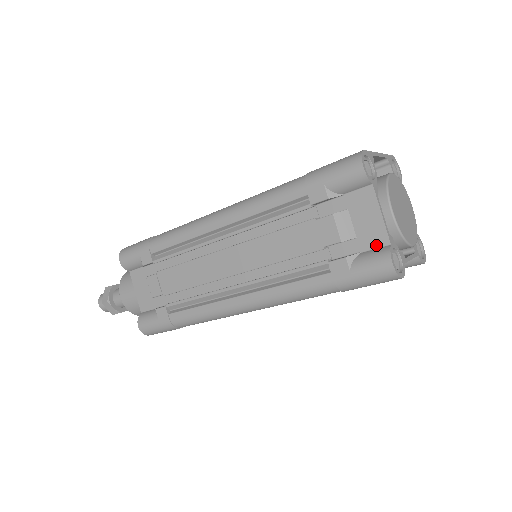
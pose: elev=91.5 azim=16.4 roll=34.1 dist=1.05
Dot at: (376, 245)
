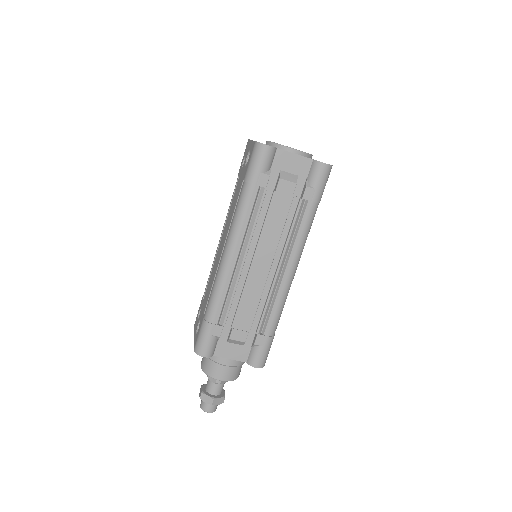
Dot at: (308, 167)
